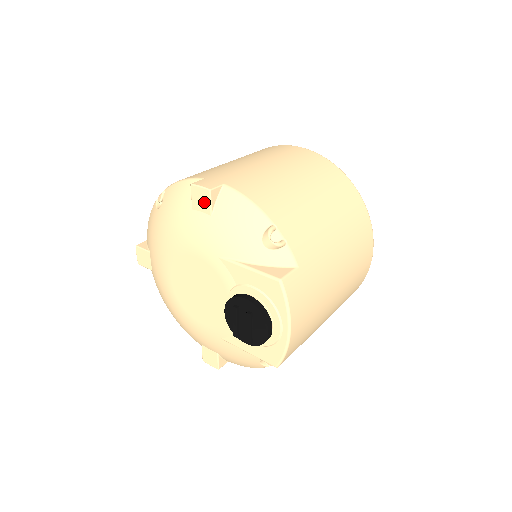
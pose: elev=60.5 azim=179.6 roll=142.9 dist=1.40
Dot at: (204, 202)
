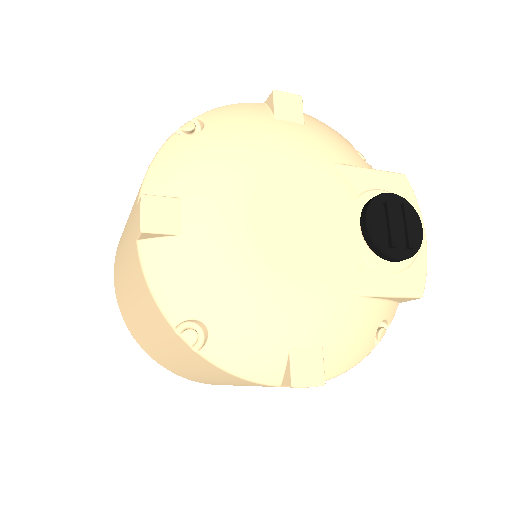
Dot at: (294, 109)
